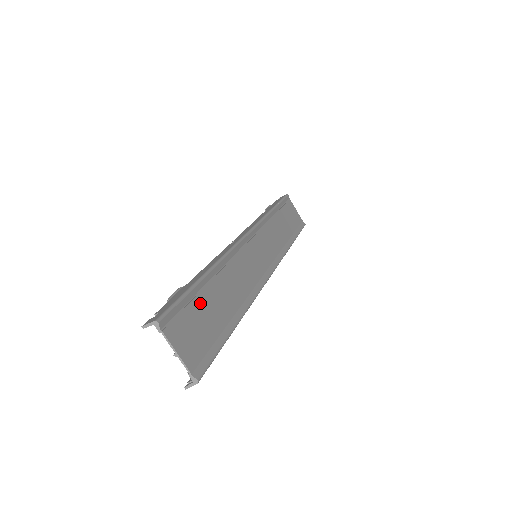
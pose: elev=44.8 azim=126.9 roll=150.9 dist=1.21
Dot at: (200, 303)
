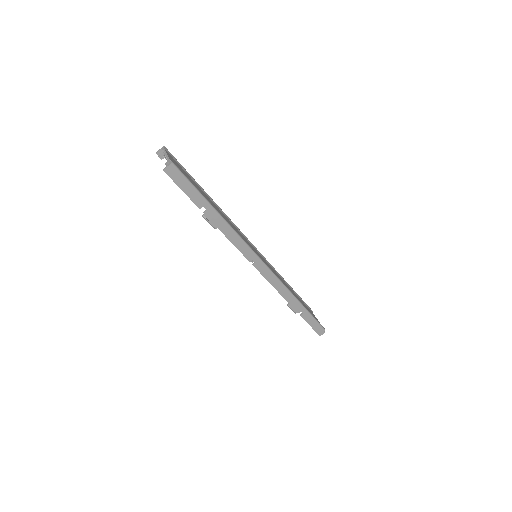
Dot at: (195, 183)
